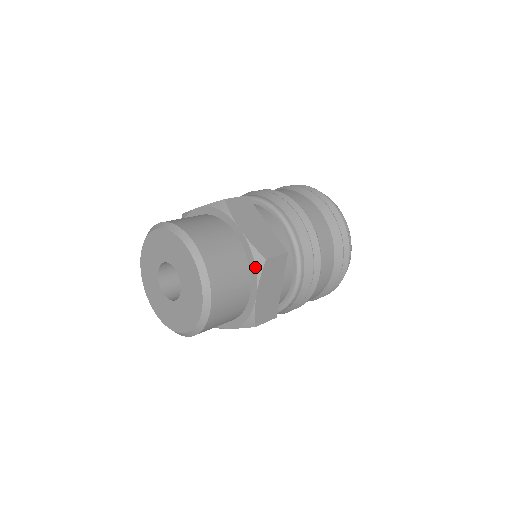
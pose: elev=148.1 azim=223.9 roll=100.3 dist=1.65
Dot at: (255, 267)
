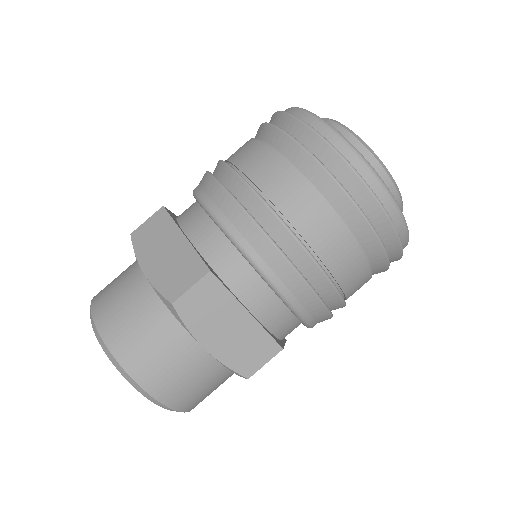
Dot at: occluded
